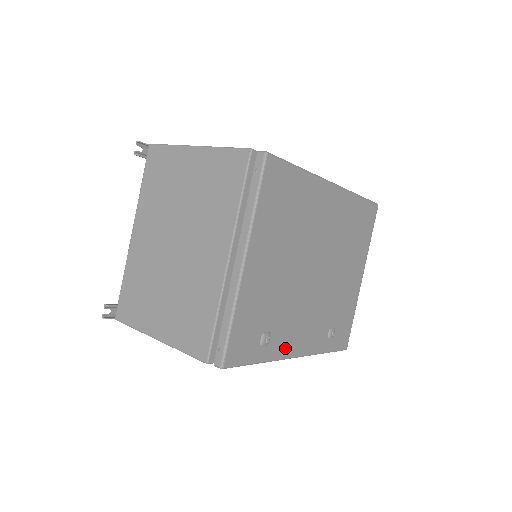
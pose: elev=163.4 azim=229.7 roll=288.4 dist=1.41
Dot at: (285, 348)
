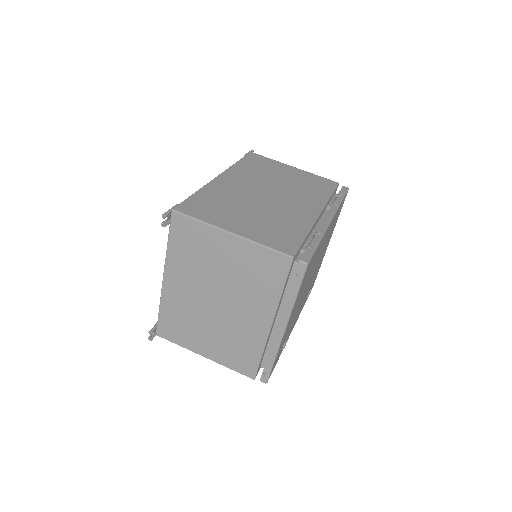
Dot at: (290, 333)
